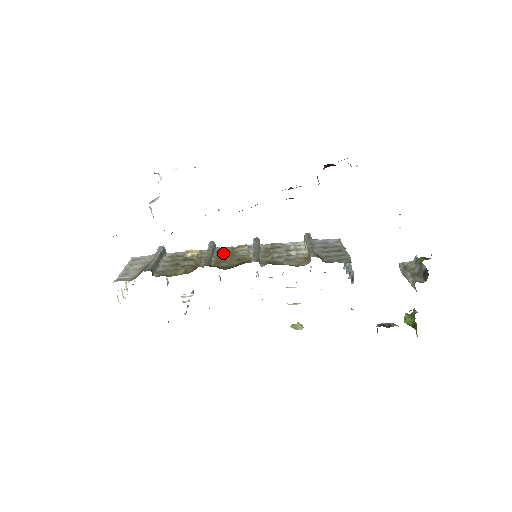
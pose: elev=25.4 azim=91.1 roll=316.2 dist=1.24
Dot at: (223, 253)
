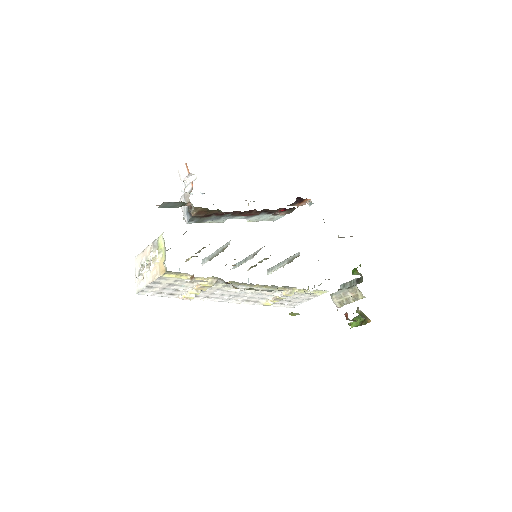
Dot at: occluded
